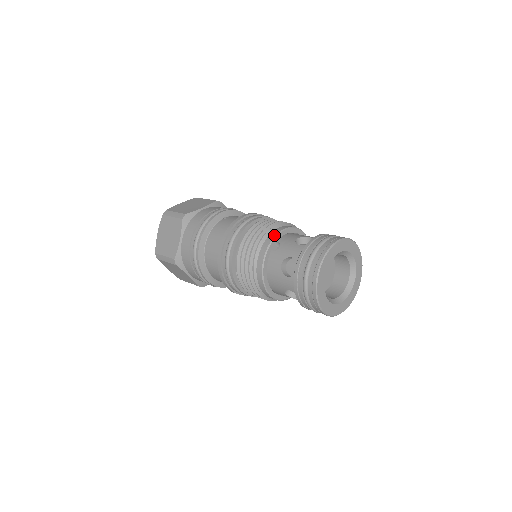
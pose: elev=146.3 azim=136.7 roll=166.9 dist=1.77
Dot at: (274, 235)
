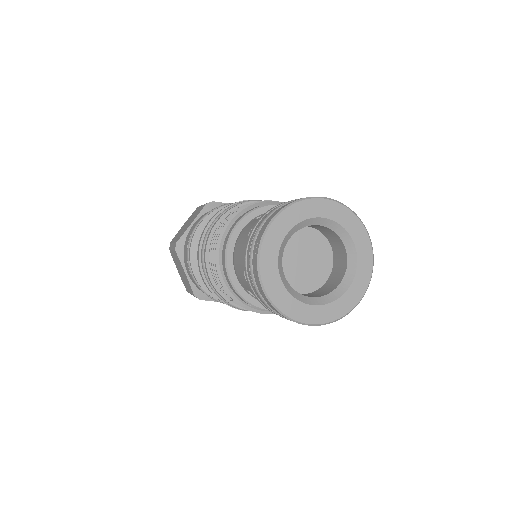
Dot at: occluded
